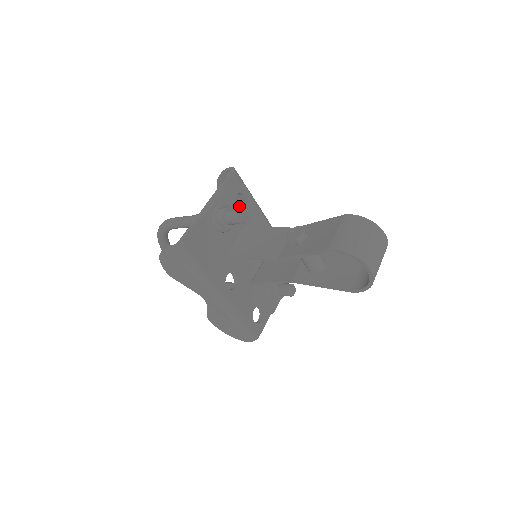
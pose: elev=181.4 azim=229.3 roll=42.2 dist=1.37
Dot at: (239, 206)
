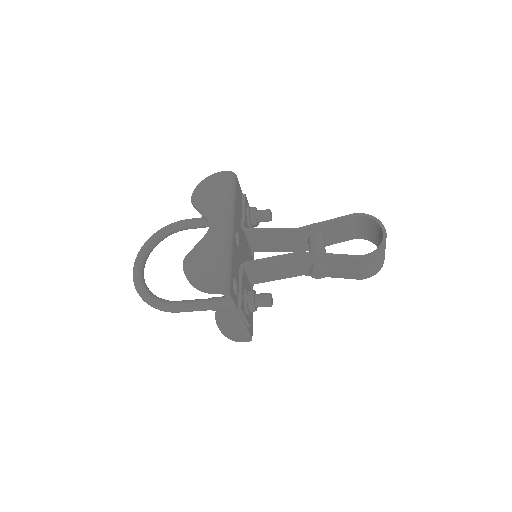
Dot at: occluded
